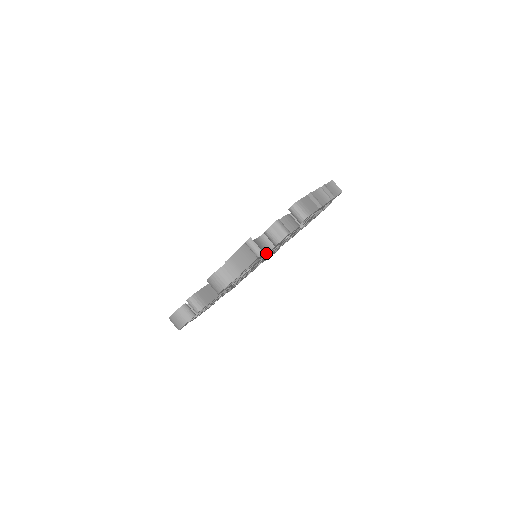
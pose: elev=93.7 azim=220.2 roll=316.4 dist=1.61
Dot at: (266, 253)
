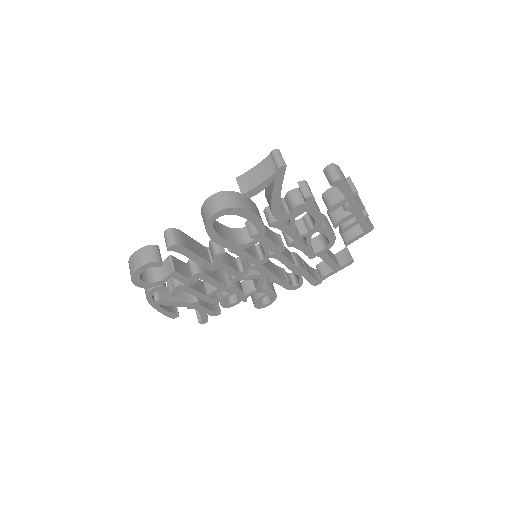
Dot at: (280, 208)
